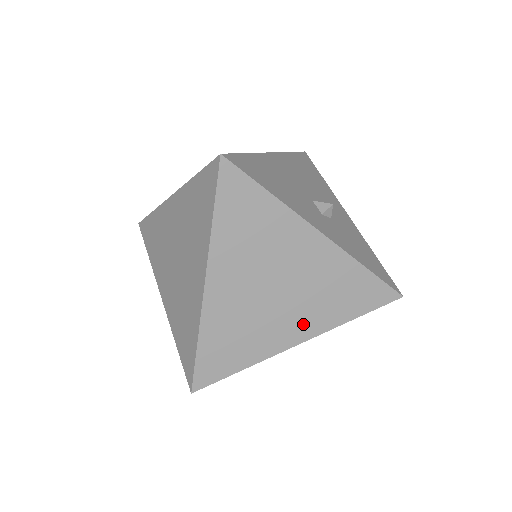
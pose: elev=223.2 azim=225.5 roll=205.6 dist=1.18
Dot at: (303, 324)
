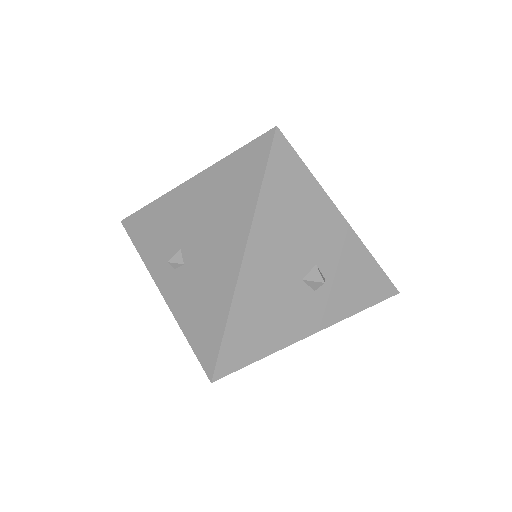
Dot at: occluded
